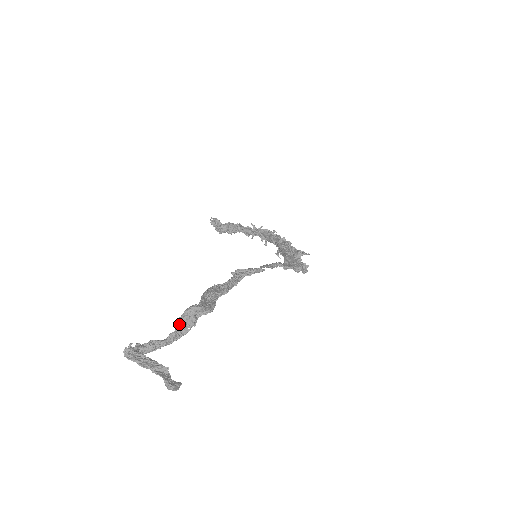
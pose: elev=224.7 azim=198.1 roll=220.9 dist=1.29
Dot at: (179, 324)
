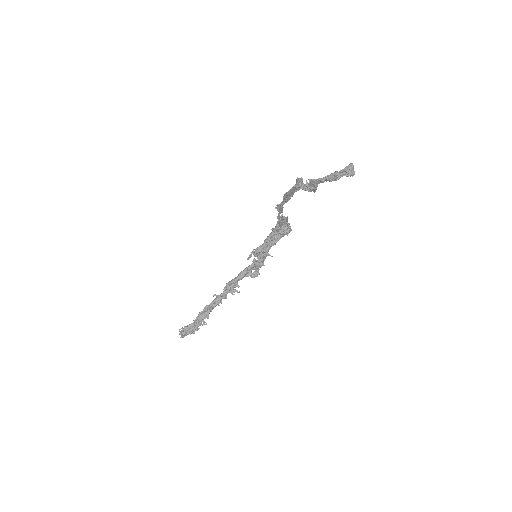
Dot at: (304, 188)
